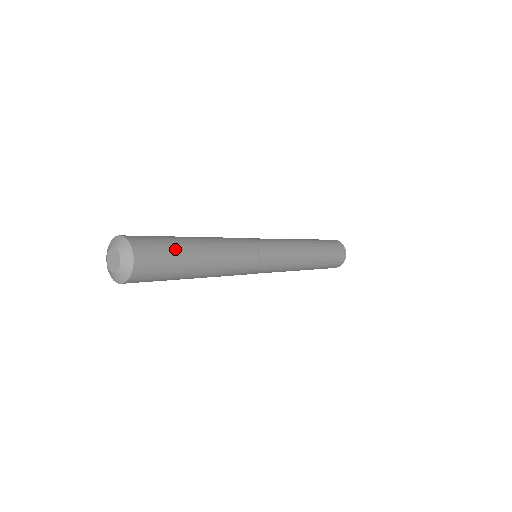
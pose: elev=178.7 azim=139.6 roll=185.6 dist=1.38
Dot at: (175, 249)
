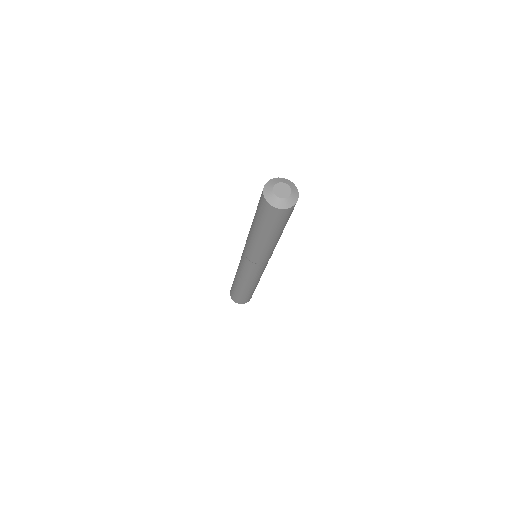
Dot at: occluded
